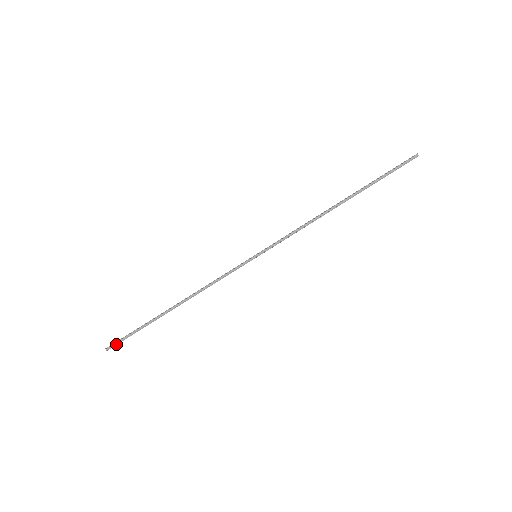
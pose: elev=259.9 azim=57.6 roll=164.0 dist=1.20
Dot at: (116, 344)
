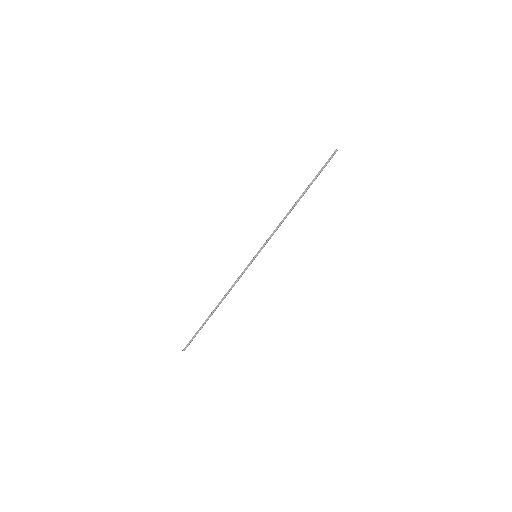
Dot at: (188, 345)
